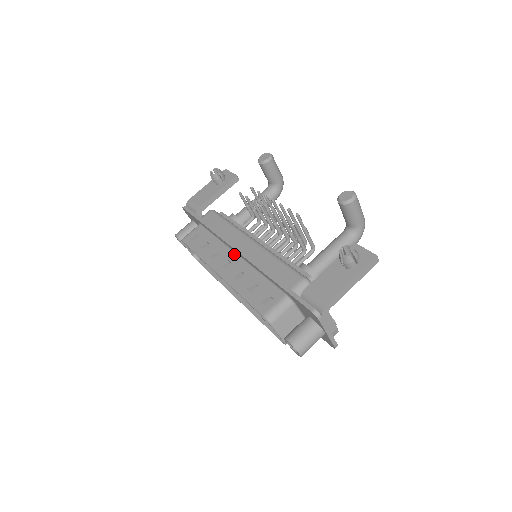
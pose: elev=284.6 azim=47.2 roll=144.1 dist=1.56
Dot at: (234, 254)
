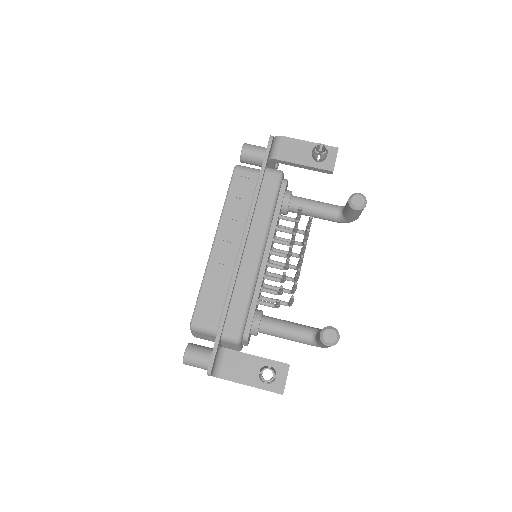
Dot at: (240, 243)
